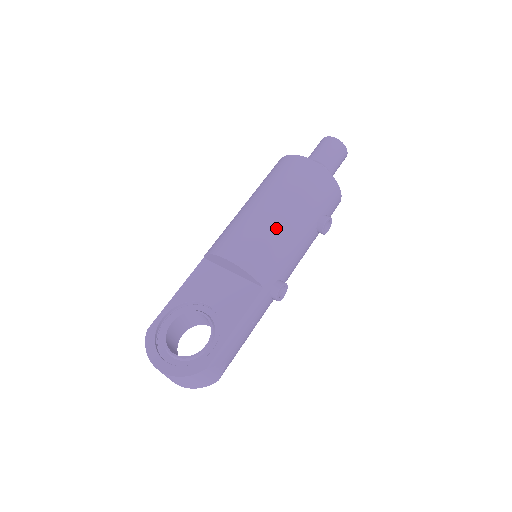
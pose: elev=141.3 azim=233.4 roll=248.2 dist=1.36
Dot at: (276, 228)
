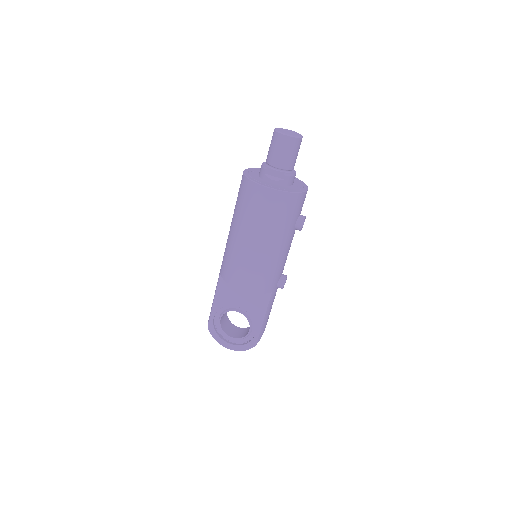
Dot at: (267, 258)
